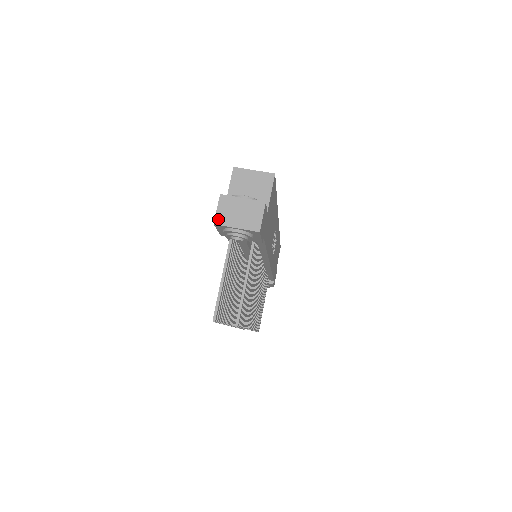
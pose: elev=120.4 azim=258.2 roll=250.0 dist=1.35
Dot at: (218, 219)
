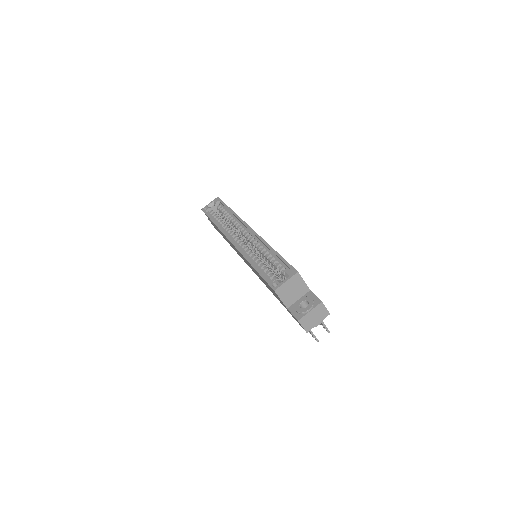
Dot at: (307, 329)
